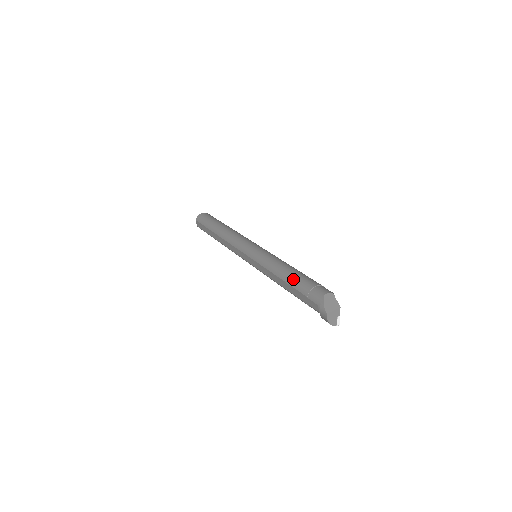
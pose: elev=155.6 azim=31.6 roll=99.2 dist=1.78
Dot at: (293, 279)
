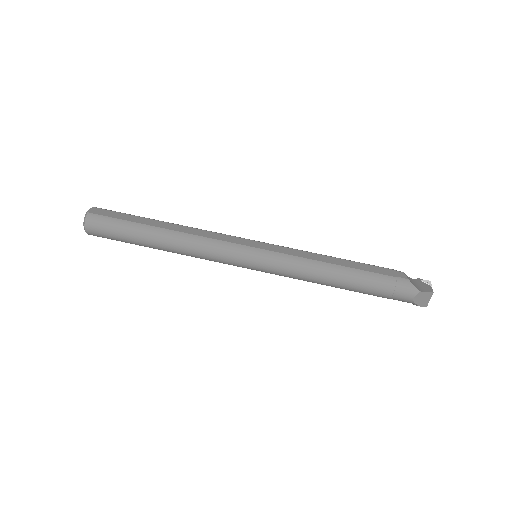
Dot at: occluded
